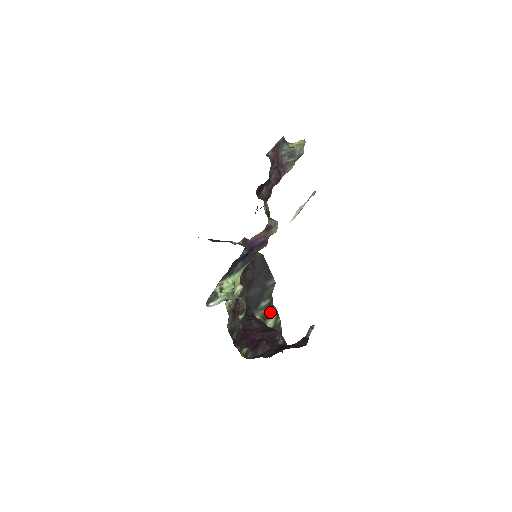
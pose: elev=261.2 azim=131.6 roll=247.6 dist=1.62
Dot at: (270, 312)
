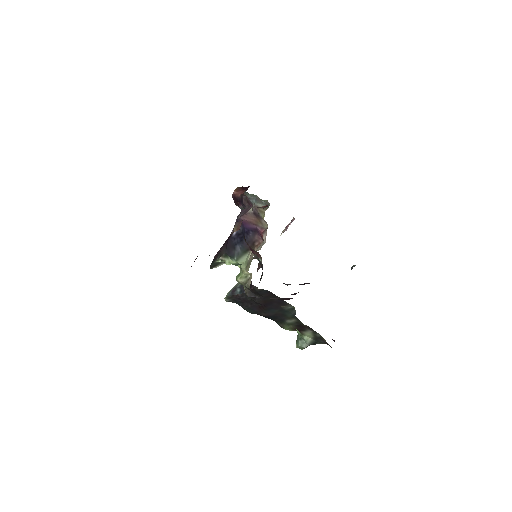
Dot at: (302, 328)
